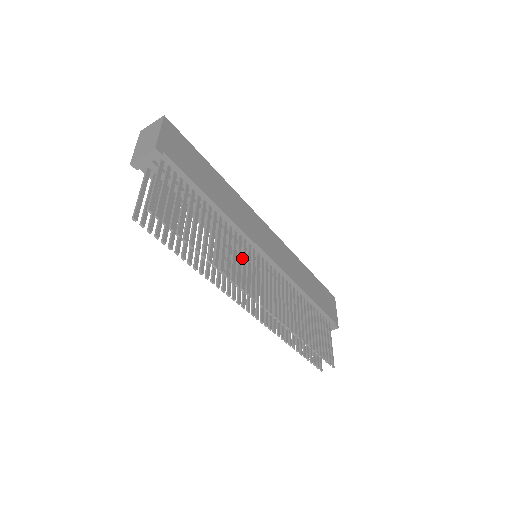
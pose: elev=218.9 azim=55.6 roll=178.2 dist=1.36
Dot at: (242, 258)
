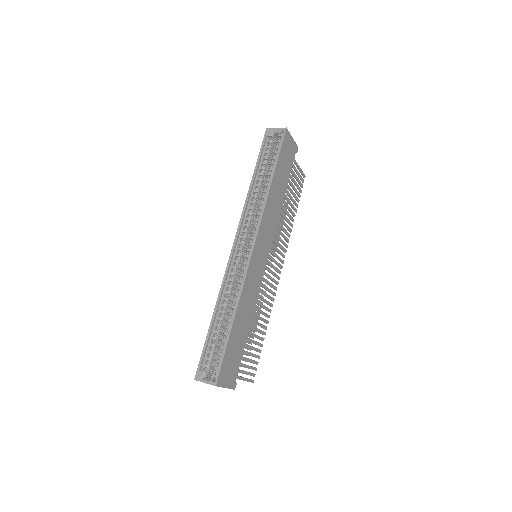
Dot at: occluded
